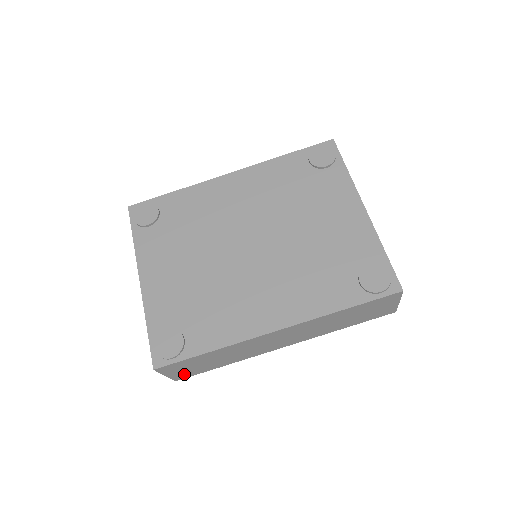
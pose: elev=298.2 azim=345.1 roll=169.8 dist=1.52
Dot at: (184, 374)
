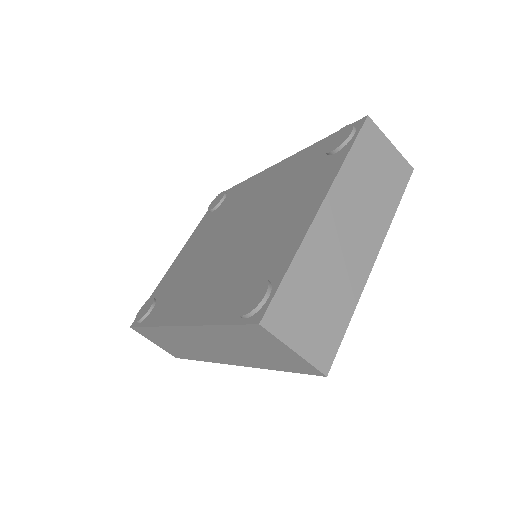
Dot at: (171, 351)
